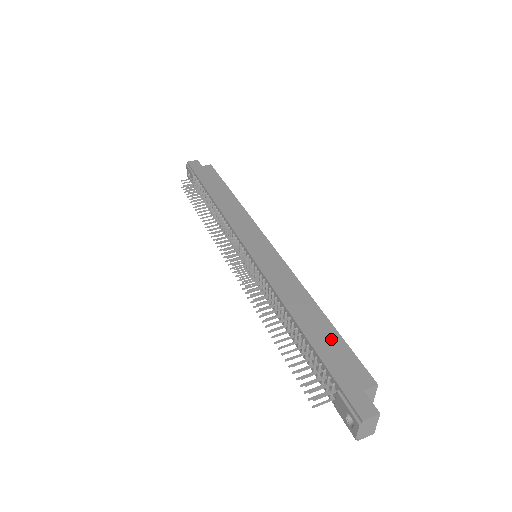
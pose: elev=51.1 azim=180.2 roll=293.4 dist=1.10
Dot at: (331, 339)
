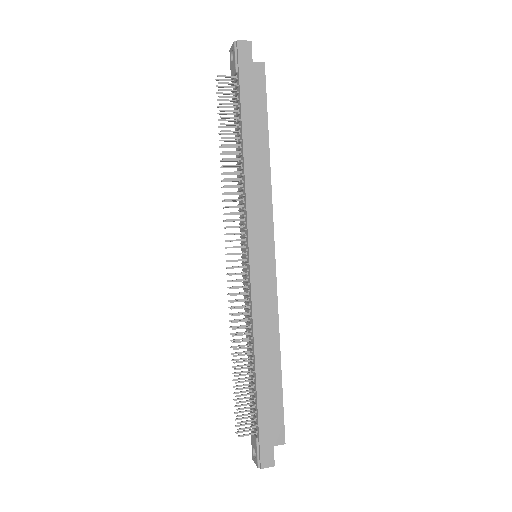
Dot at: (274, 395)
